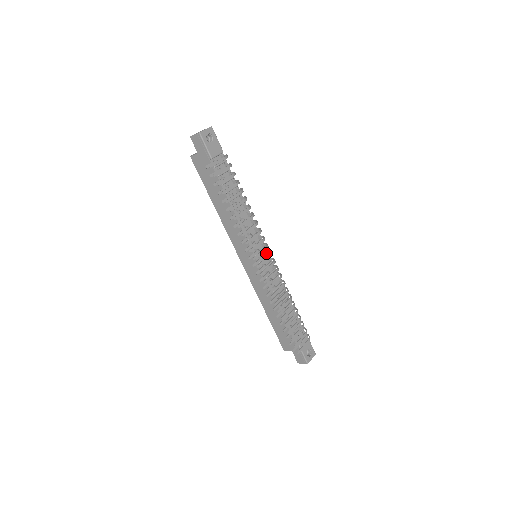
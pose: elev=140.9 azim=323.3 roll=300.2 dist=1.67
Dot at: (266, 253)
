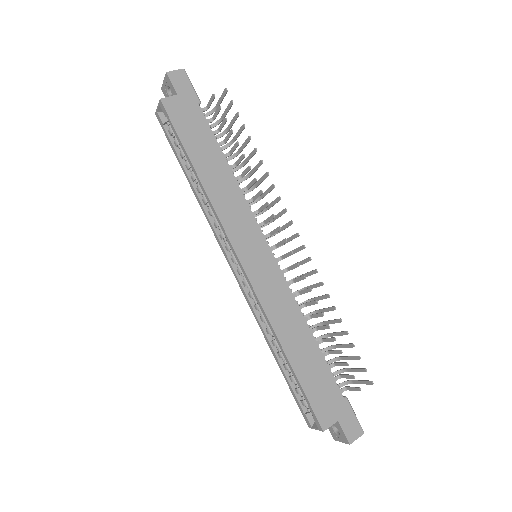
Dot at: occluded
